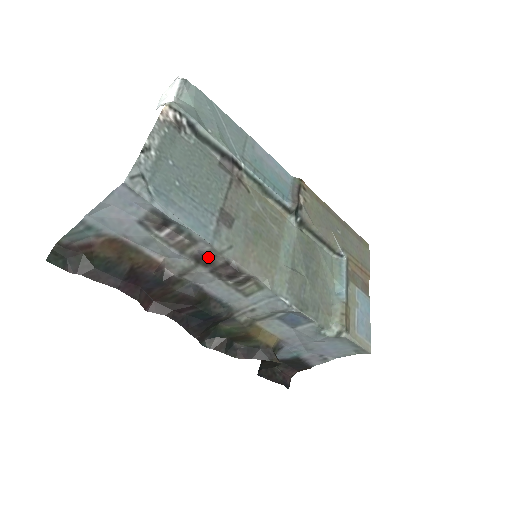
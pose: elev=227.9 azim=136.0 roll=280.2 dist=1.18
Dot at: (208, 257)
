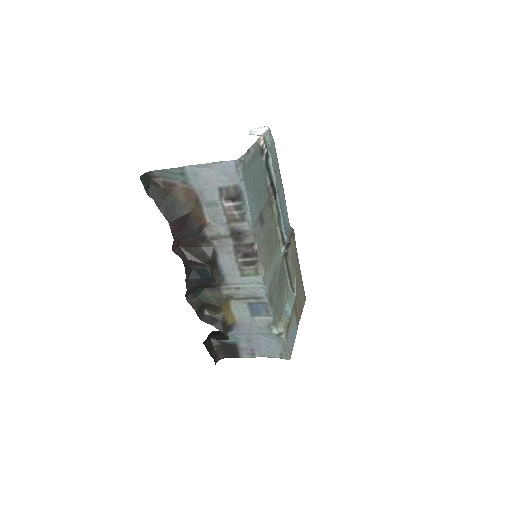
Dot at: (242, 235)
